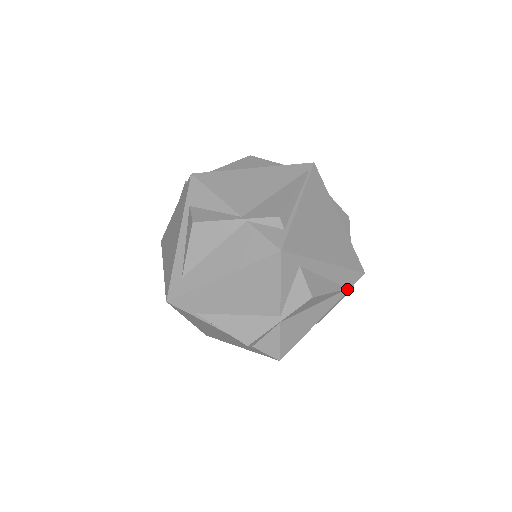
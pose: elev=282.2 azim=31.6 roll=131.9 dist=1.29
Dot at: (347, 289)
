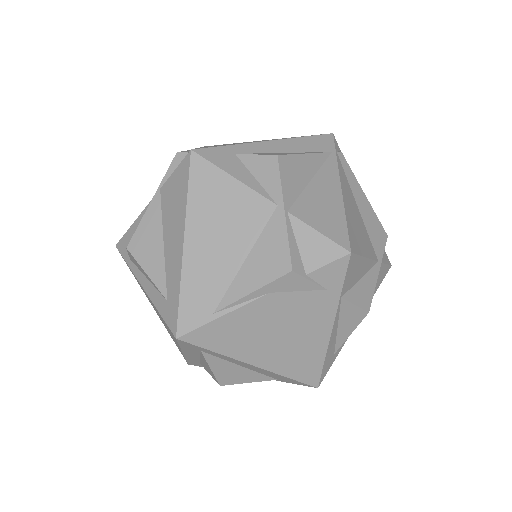
Dot at: (332, 153)
